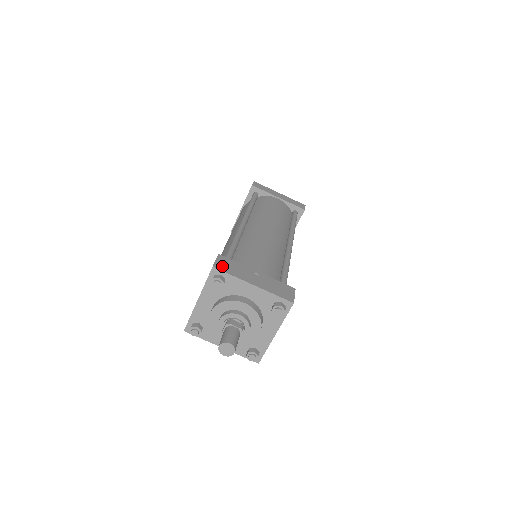
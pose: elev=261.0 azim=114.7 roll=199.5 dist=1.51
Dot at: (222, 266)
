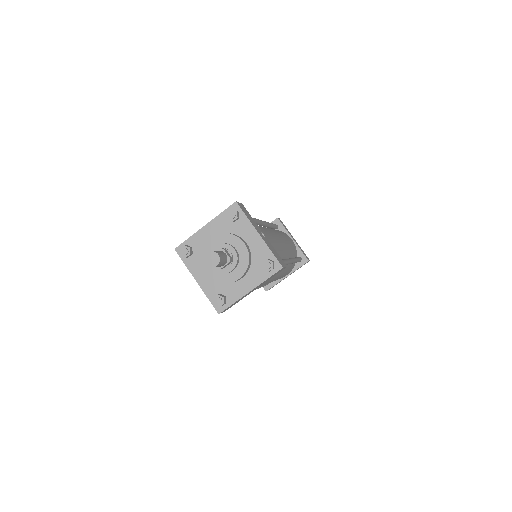
Dot at: (242, 208)
